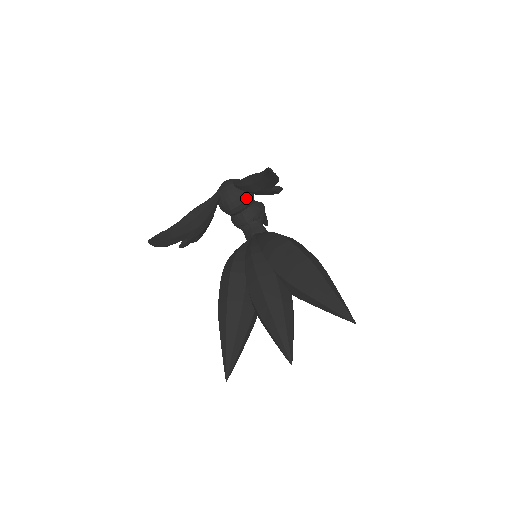
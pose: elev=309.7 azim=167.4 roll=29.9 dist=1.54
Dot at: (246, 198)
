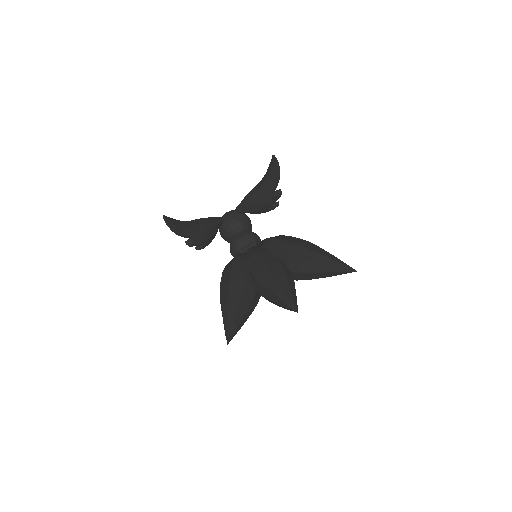
Dot at: (246, 222)
